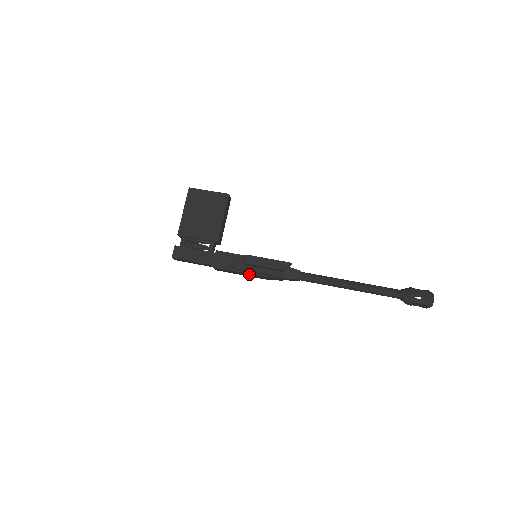
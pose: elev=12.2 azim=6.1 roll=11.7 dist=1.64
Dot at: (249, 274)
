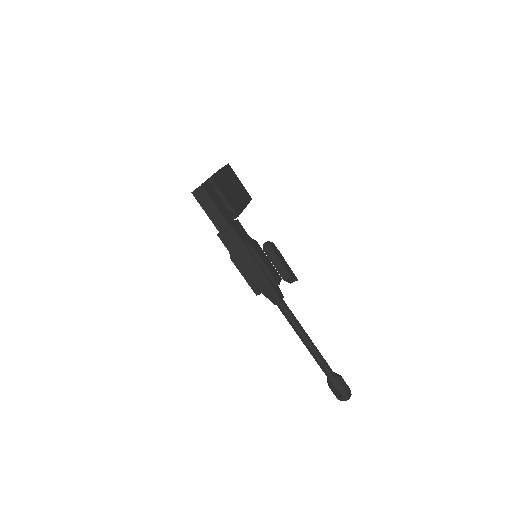
Dot at: (253, 261)
